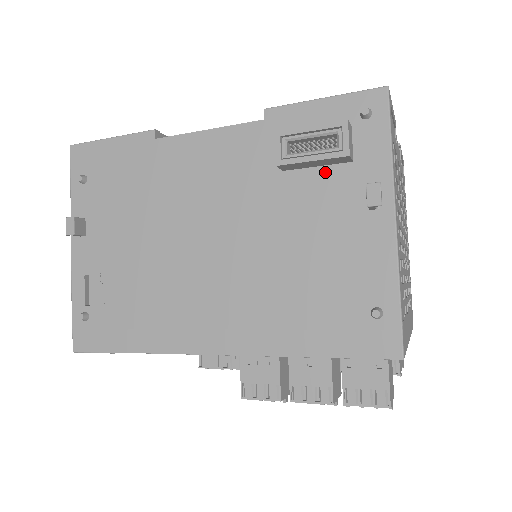
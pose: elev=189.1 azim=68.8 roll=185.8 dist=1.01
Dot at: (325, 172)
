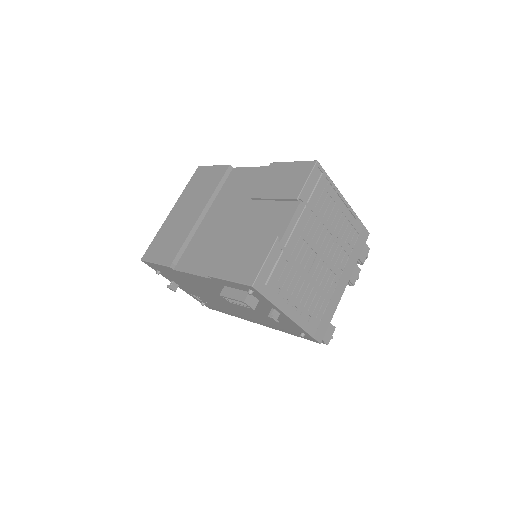
Dot at: occluded
